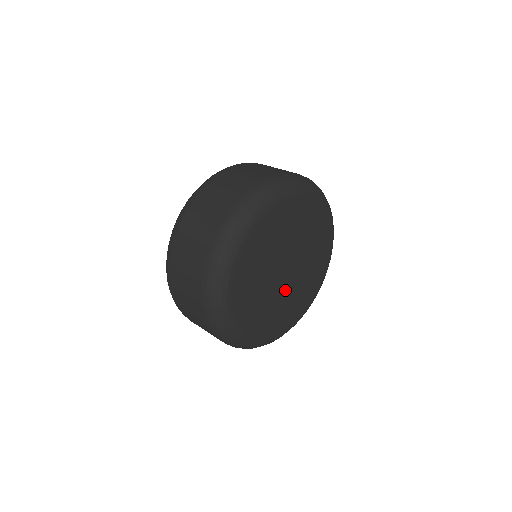
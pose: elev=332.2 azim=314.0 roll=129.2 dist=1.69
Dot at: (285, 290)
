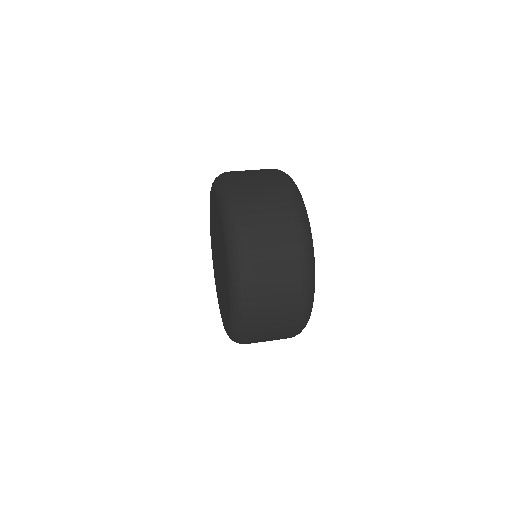
Dot at: occluded
